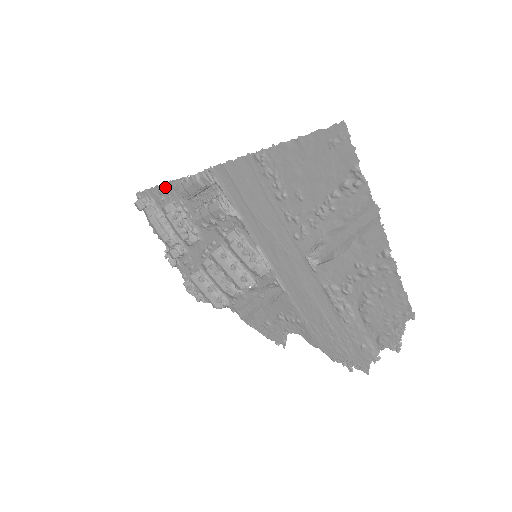
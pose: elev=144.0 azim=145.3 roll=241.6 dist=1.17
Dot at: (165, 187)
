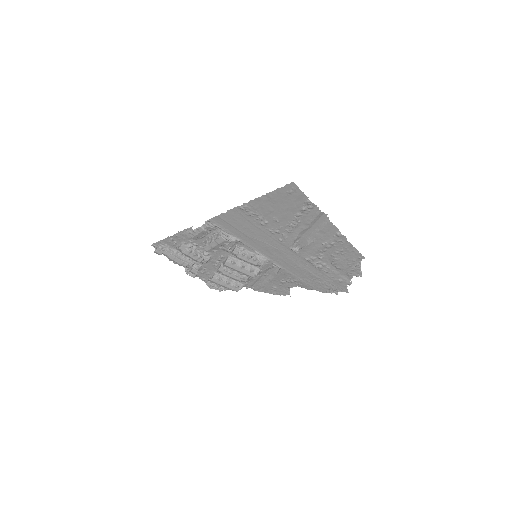
Dot at: (175, 236)
